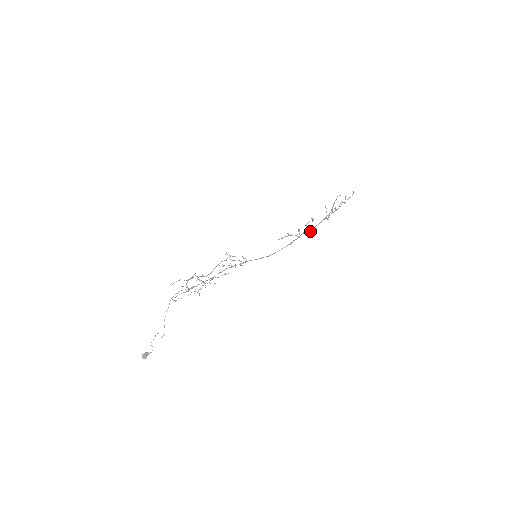
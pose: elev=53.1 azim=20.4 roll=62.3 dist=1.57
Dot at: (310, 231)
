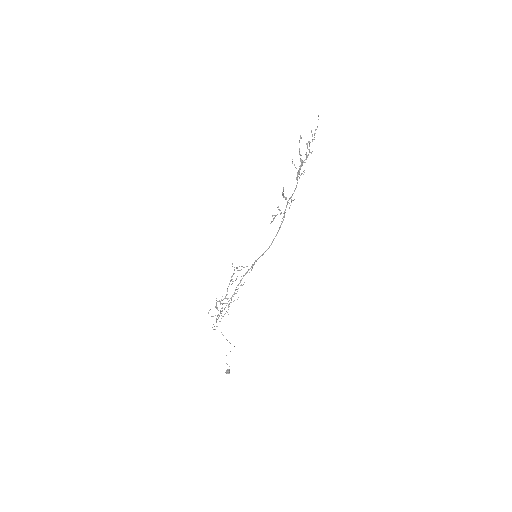
Dot at: (291, 201)
